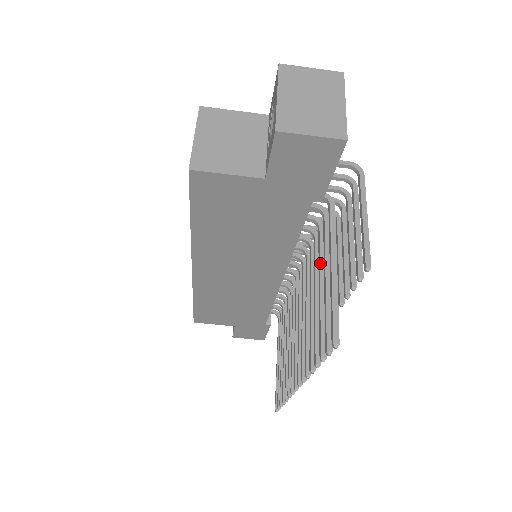
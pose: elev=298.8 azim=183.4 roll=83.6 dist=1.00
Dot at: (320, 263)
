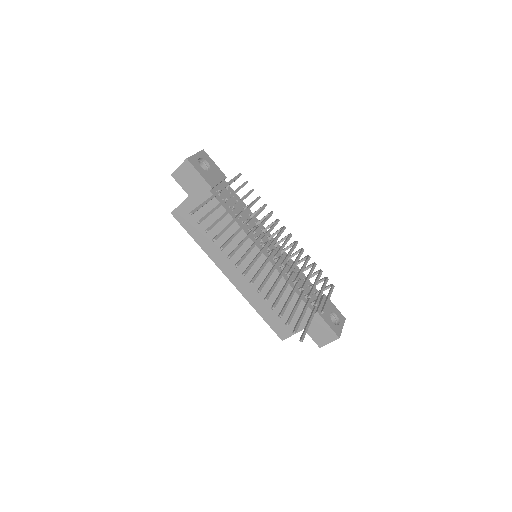
Dot at: (225, 212)
